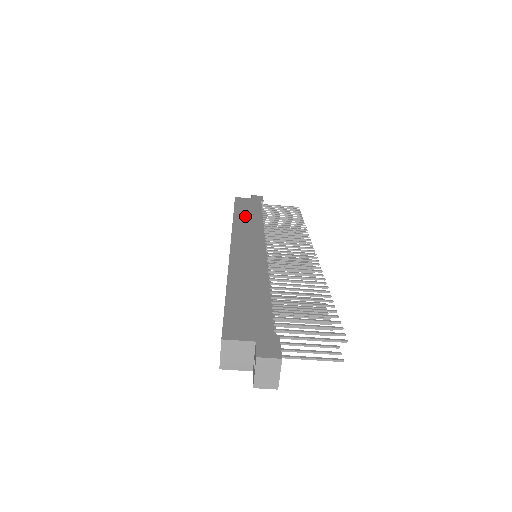
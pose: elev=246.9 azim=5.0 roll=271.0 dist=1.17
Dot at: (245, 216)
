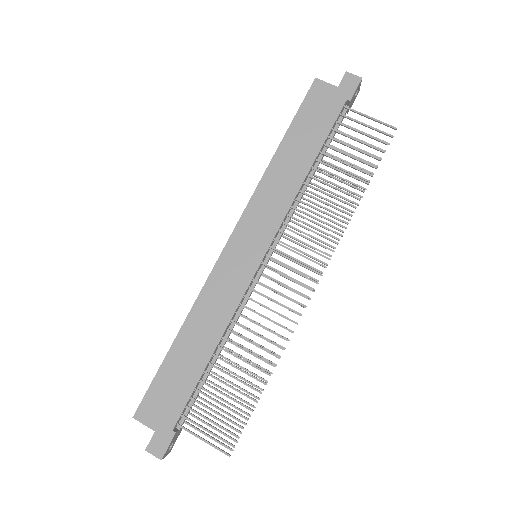
Dot at: (289, 159)
